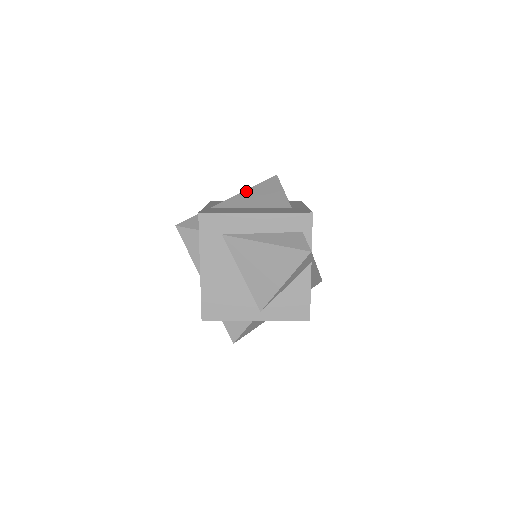
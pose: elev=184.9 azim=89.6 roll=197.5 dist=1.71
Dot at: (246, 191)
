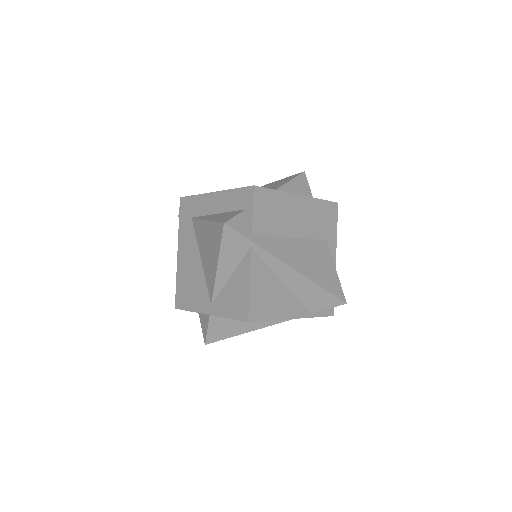
Dot at: occluded
